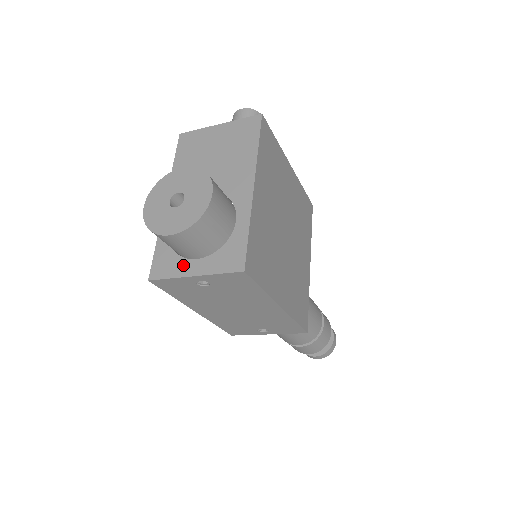
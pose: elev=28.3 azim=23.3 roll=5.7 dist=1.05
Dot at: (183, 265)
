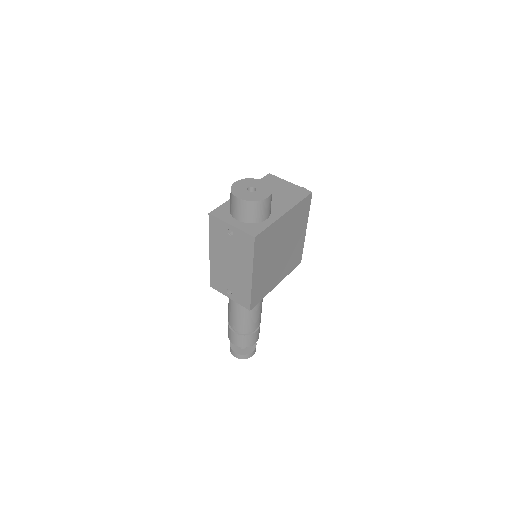
Dot at: (229, 218)
